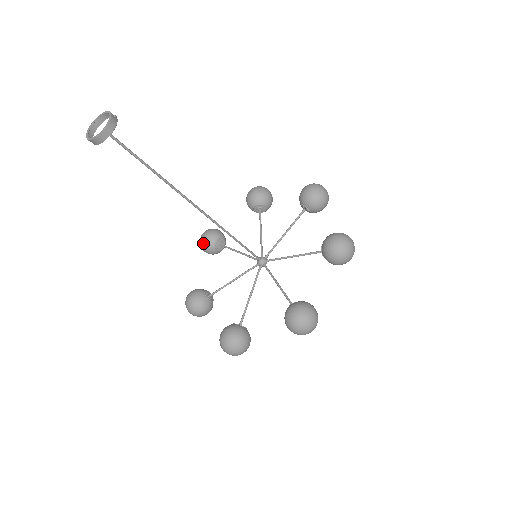
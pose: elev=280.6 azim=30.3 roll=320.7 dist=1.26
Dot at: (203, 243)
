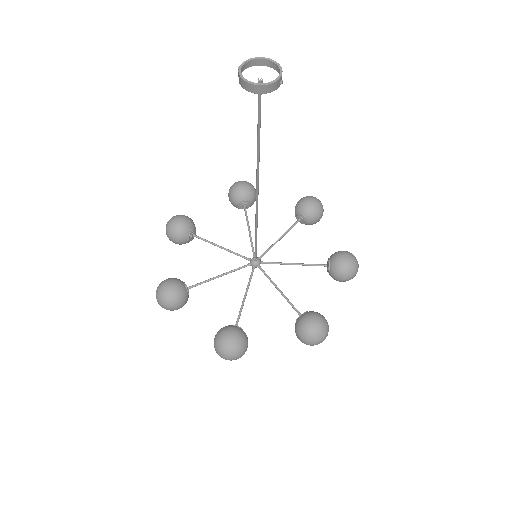
Dot at: (234, 189)
